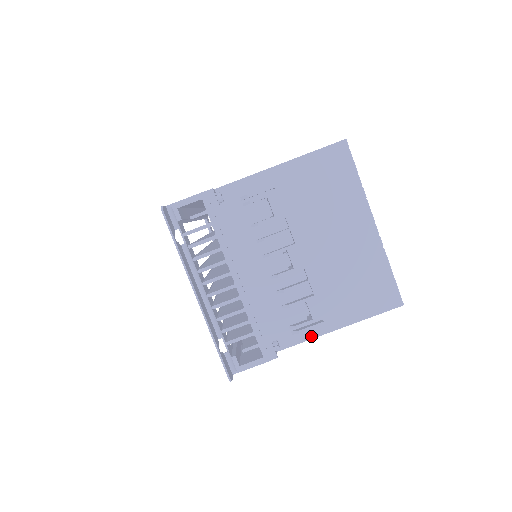
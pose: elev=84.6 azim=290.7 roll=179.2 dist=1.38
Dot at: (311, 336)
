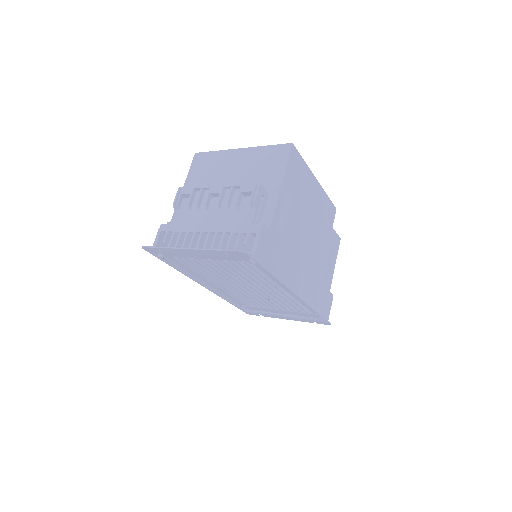
Dot at: (274, 205)
